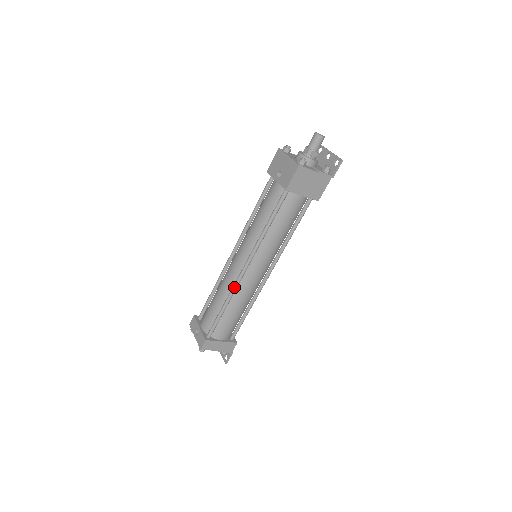
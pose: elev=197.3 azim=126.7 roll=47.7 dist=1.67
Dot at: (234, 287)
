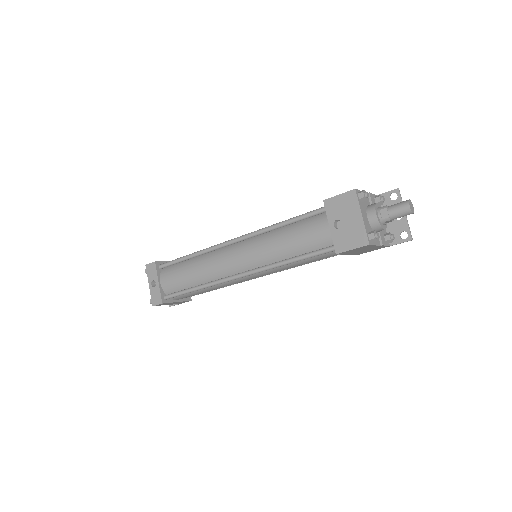
Dot at: (219, 283)
